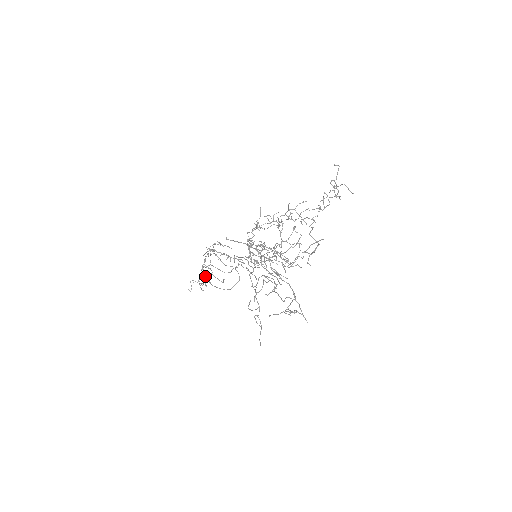
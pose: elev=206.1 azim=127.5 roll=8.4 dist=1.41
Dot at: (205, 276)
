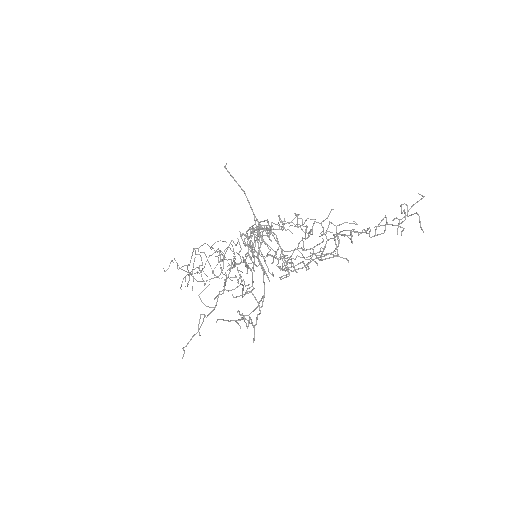
Dot at: (192, 269)
